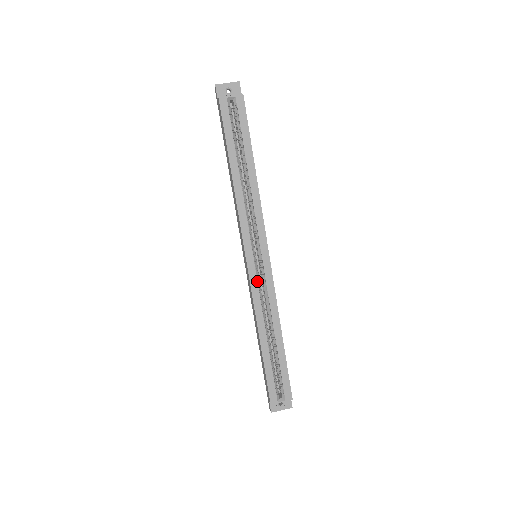
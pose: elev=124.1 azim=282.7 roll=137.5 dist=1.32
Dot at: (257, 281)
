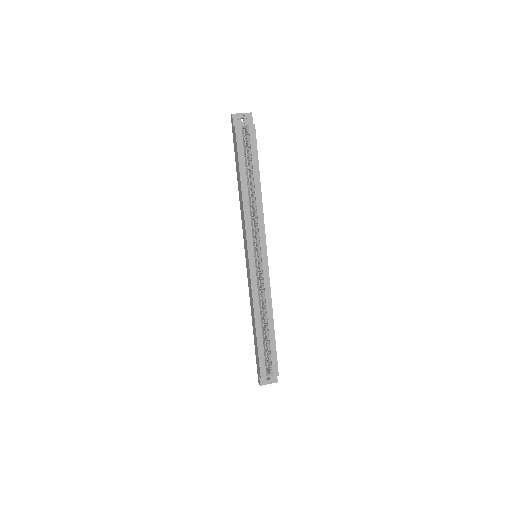
Dot at: (256, 277)
